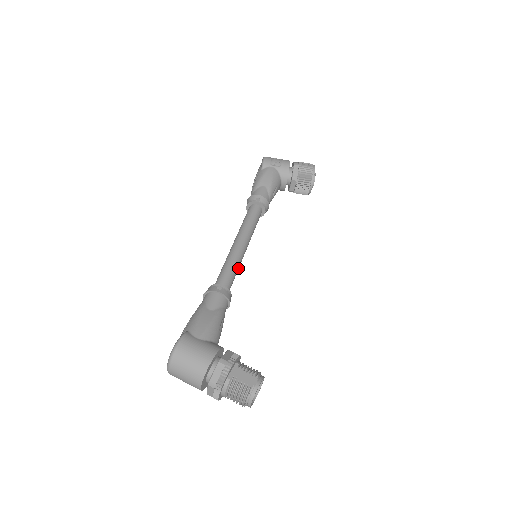
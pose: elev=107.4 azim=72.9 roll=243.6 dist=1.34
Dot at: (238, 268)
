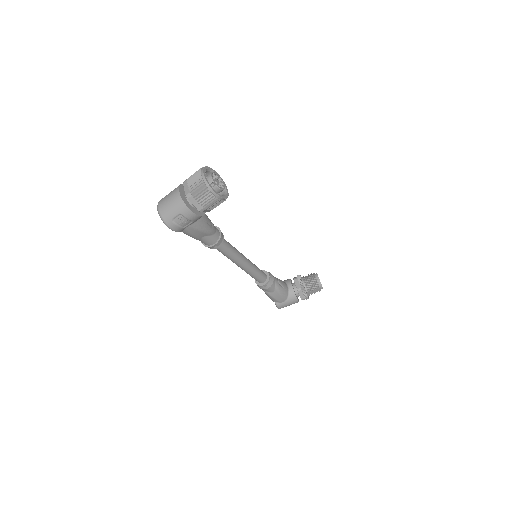
Dot at: (256, 267)
